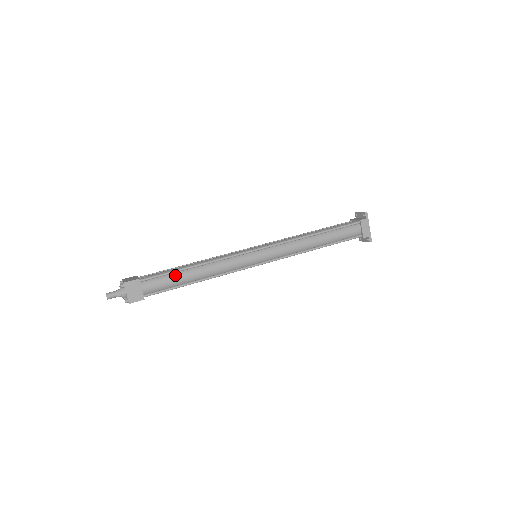
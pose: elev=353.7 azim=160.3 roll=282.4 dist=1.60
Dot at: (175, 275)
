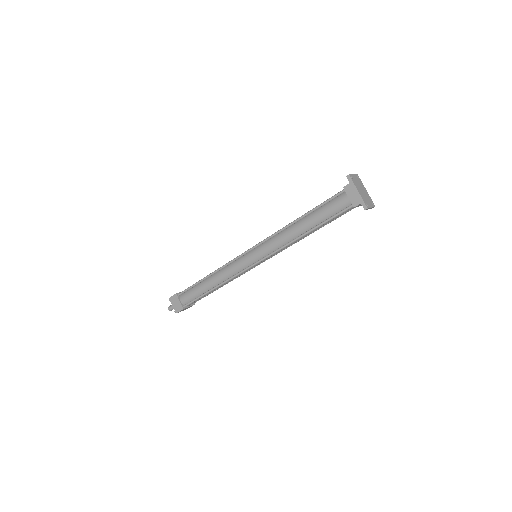
Dot at: (197, 286)
